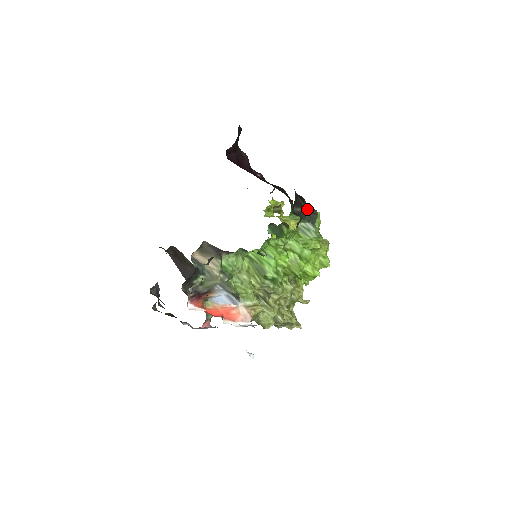
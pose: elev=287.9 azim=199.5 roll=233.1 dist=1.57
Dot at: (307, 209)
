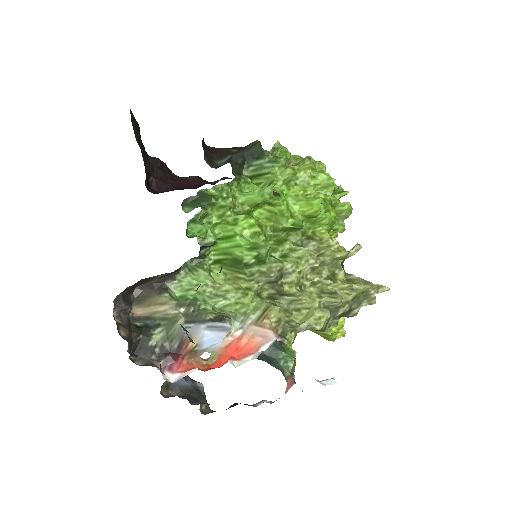
Dot at: (243, 150)
